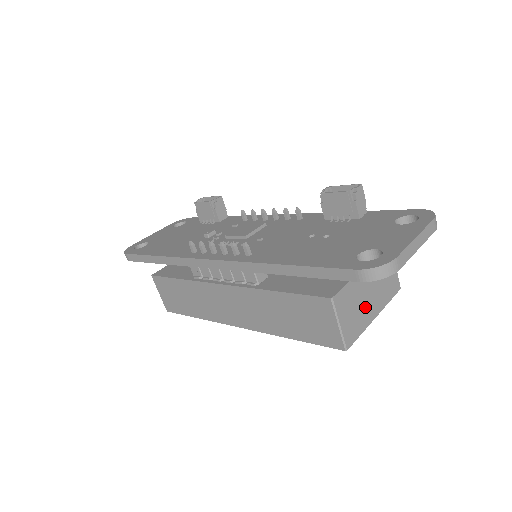
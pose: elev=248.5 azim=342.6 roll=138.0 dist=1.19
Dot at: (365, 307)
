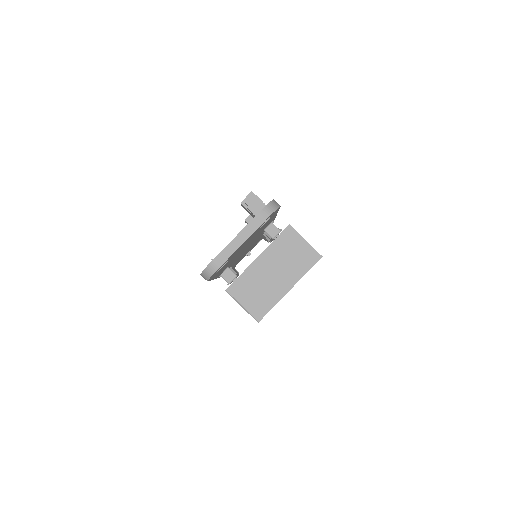
Dot at: (271, 286)
